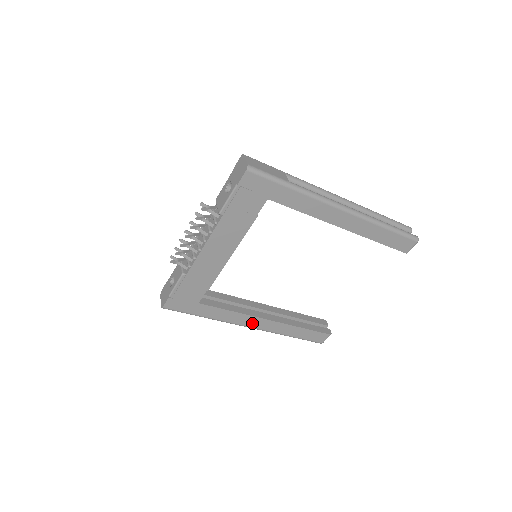
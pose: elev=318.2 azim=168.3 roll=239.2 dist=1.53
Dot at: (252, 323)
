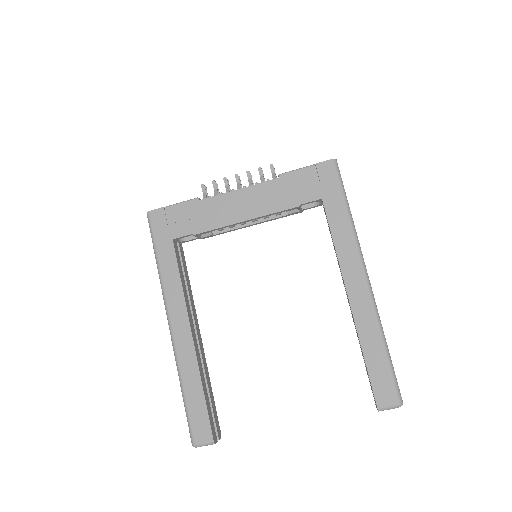
Dot at: (177, 320)
